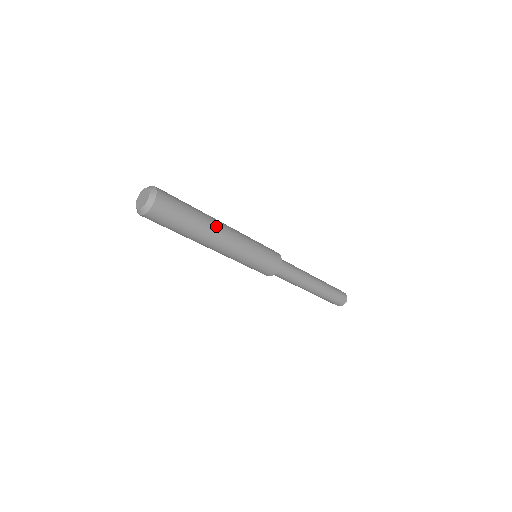
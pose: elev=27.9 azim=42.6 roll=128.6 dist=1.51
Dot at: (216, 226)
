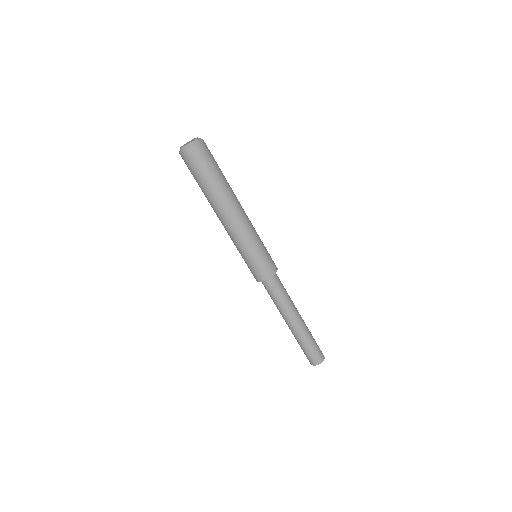
Dot at: (235, 199)
